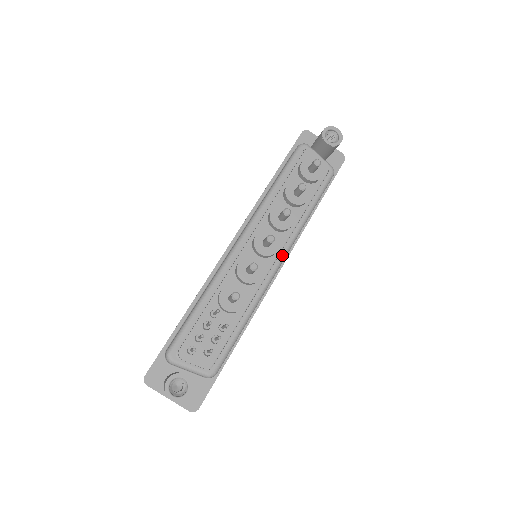
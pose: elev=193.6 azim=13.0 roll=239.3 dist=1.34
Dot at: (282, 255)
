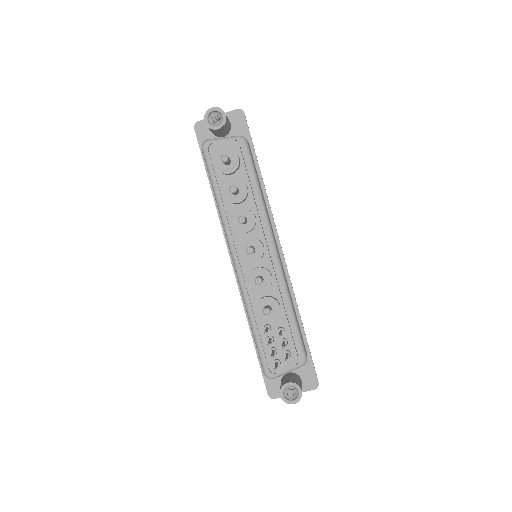
Dot at: (270, 242)
